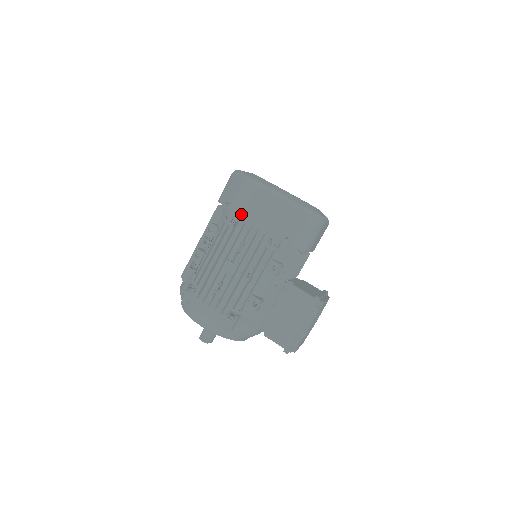
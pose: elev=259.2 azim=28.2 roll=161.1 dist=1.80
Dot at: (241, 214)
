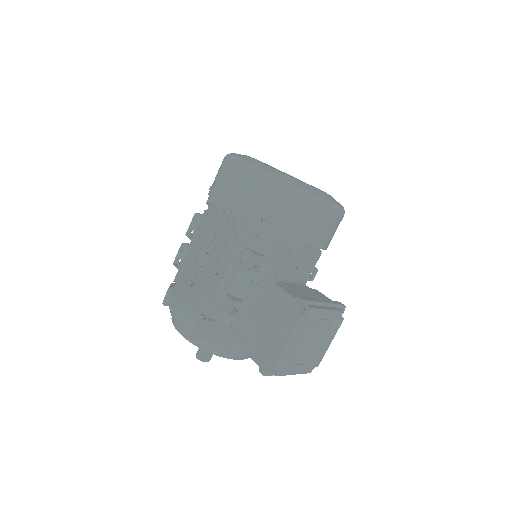
Dot at: (215, 195)
